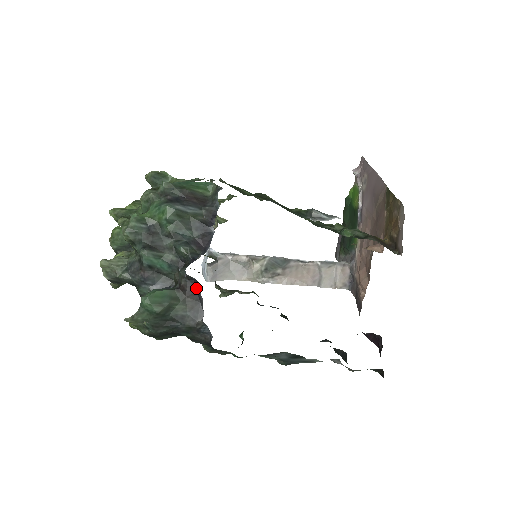
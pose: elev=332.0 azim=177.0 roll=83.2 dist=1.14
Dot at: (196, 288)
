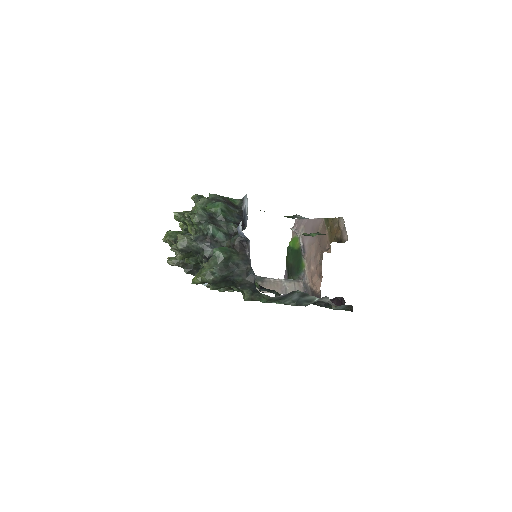
Dot at: (244, 246)
